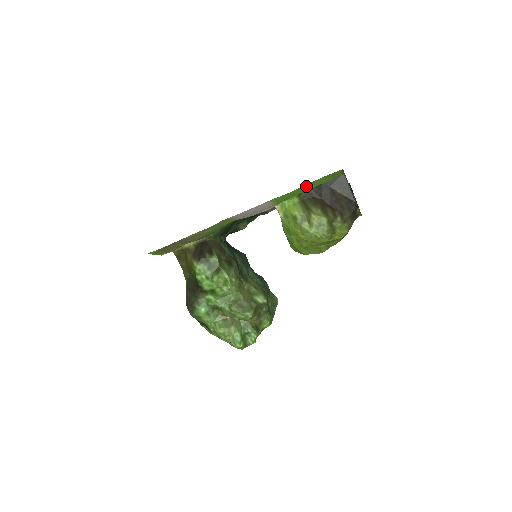
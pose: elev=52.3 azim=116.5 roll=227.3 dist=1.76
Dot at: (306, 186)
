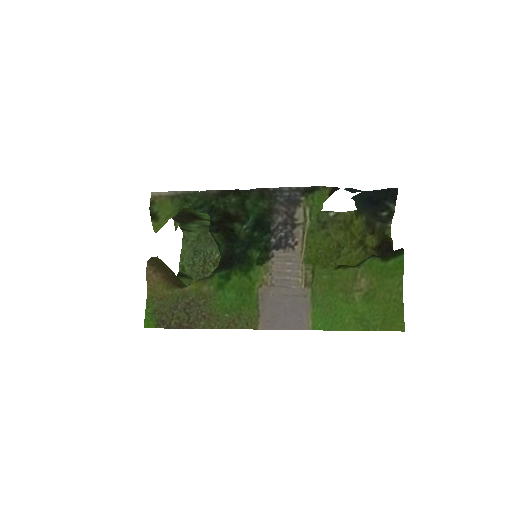
Dot at: (358, 321)
